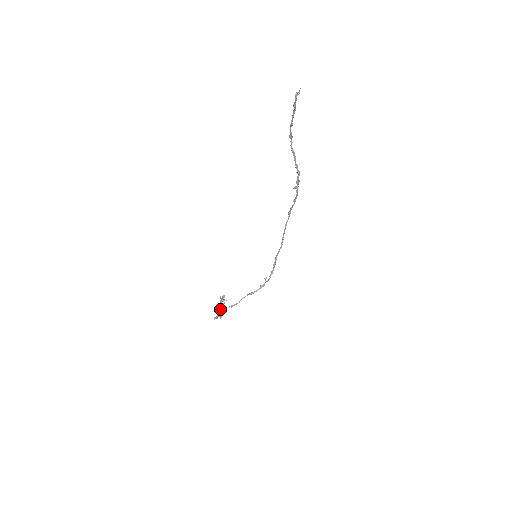
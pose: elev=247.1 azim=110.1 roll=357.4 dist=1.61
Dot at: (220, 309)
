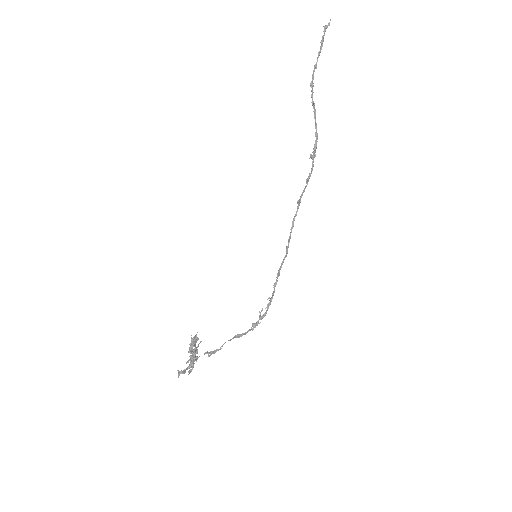
Dot at: (188, 361)
